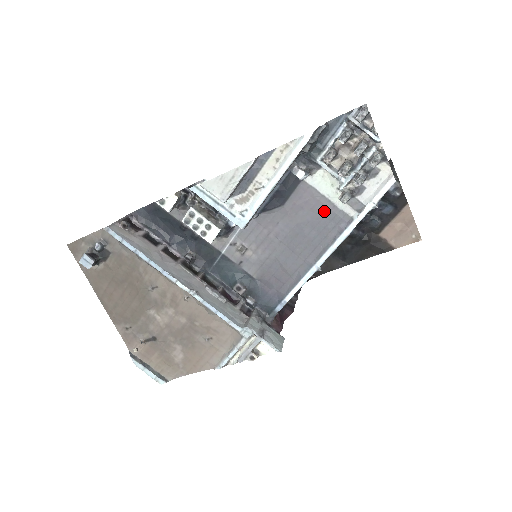
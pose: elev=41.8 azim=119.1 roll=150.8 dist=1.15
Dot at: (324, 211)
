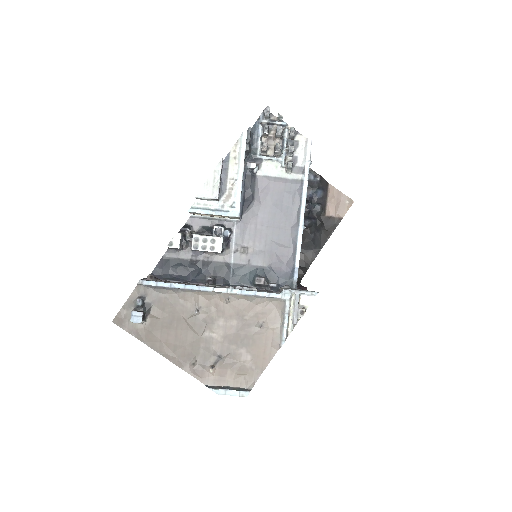
Dot at: (282, 187)
